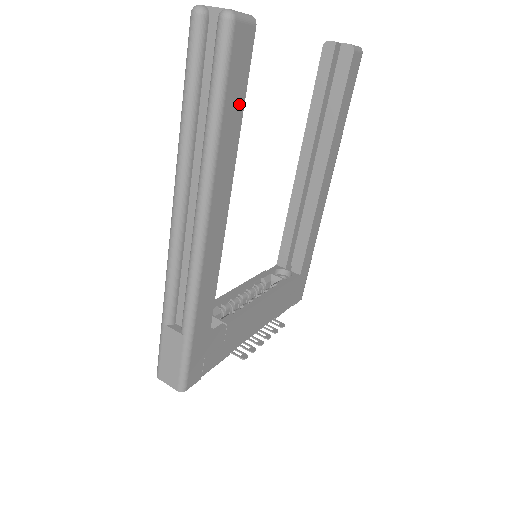
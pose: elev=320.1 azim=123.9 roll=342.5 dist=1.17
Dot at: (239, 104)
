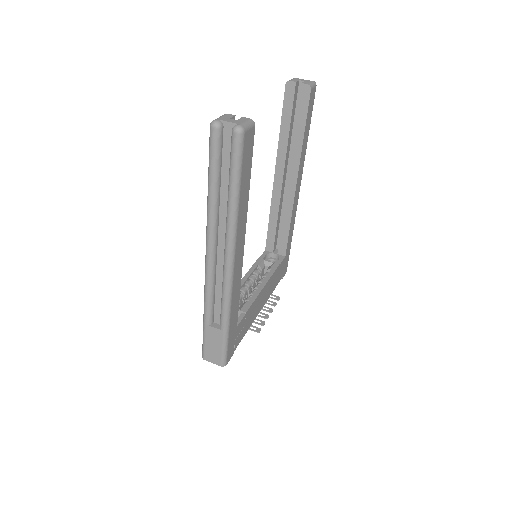
Dot at: (248, 178)
